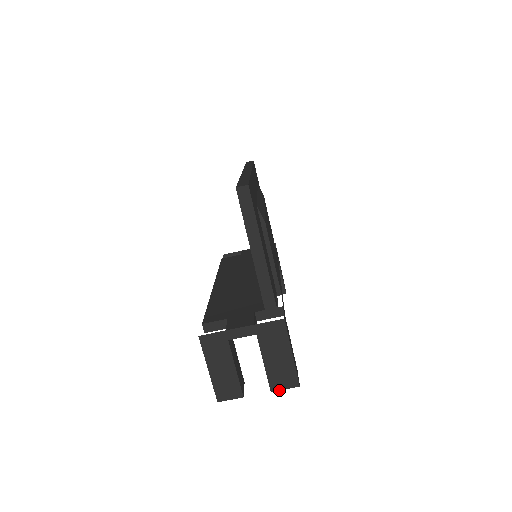
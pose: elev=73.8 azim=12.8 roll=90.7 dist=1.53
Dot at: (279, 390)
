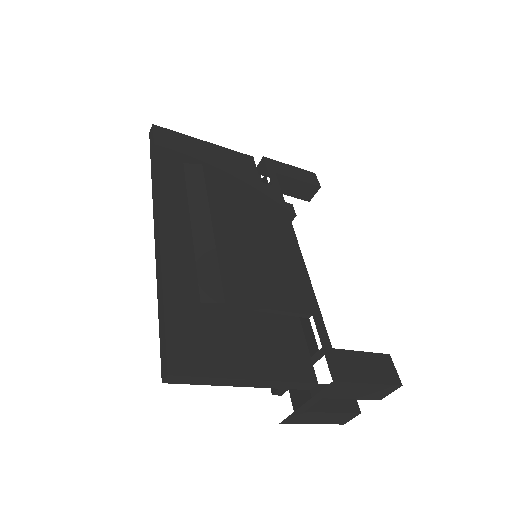
Dot at: occluded
